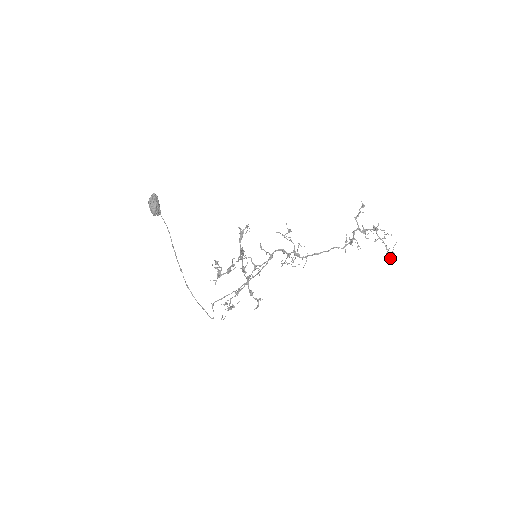
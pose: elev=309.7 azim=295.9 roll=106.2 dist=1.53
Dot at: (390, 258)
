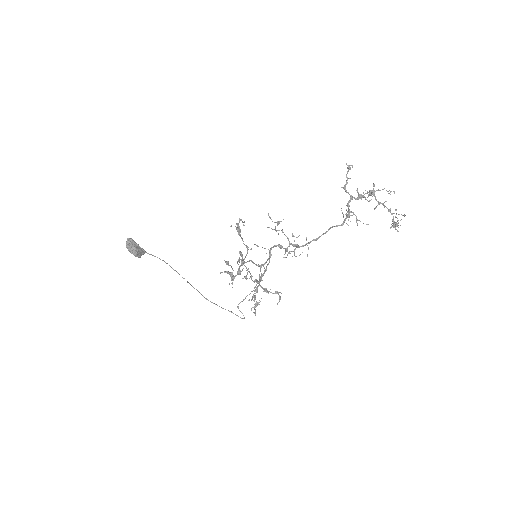
Dot at: occluded
